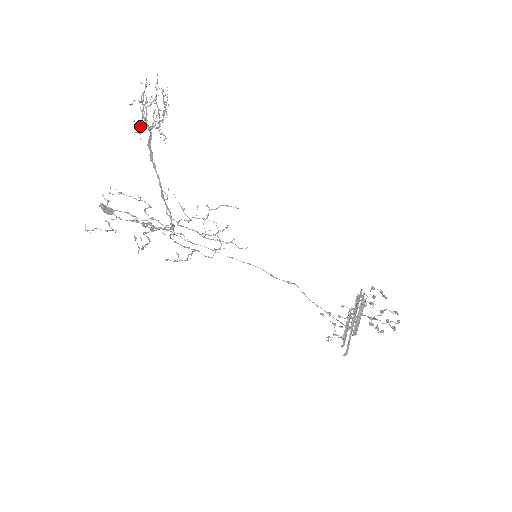
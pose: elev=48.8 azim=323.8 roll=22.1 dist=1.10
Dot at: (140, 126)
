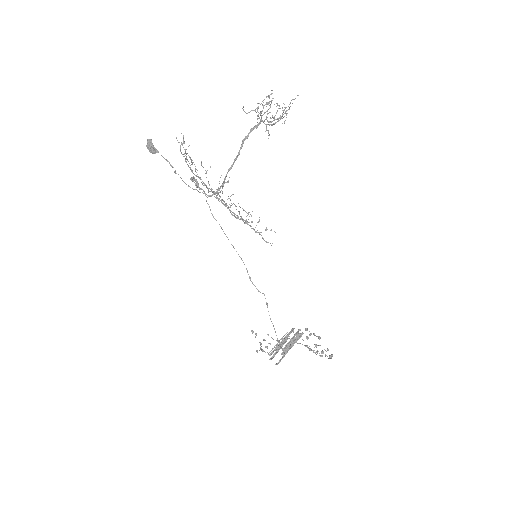
Dot at: occluded
